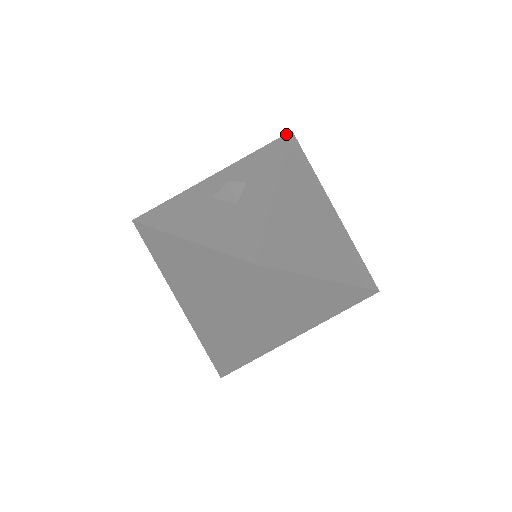
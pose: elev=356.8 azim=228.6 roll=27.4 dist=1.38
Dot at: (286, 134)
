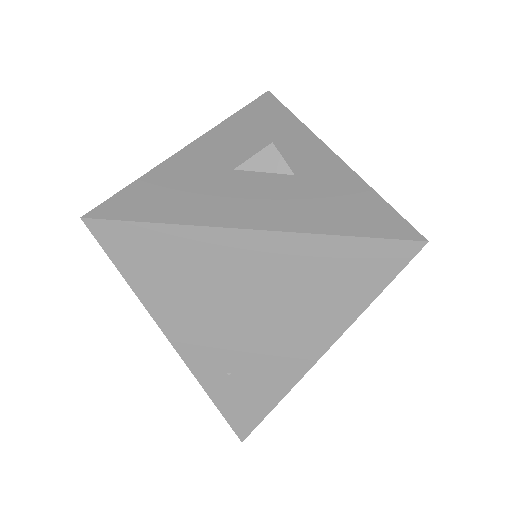
Dot at: (265, 94)
